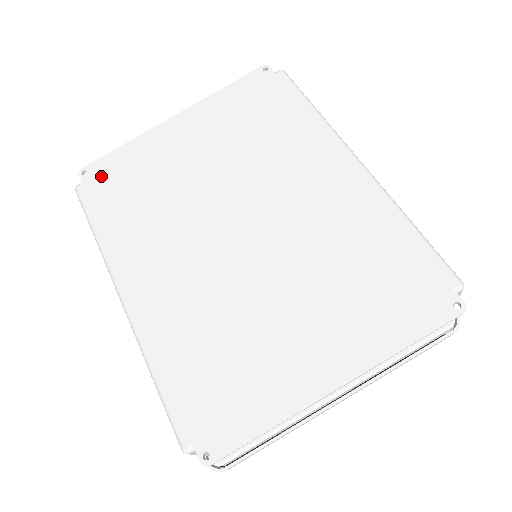
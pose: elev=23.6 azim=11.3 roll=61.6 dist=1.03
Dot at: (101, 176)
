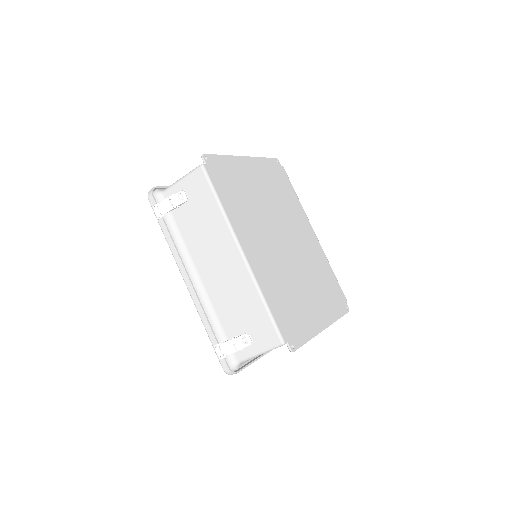
Dot at: (216, 167)
